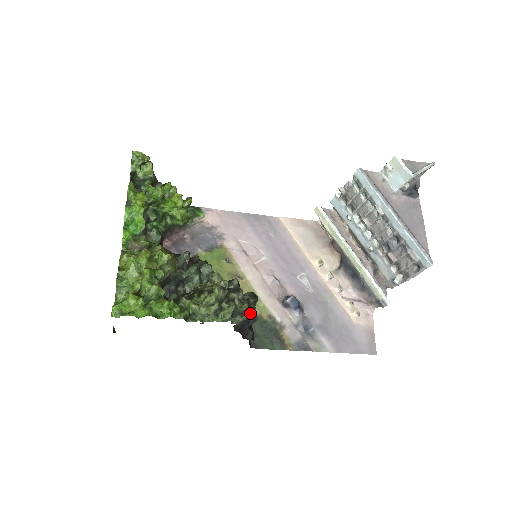
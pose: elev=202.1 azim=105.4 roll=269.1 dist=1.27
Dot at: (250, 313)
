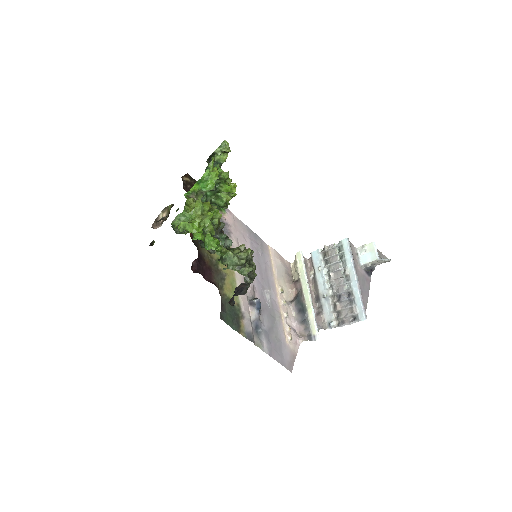
Dot at: (246, 286)
